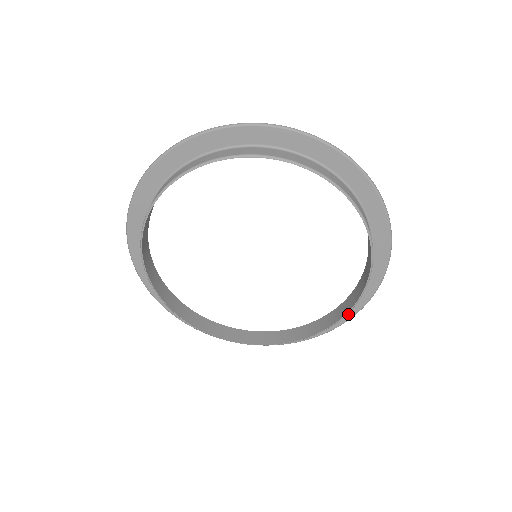
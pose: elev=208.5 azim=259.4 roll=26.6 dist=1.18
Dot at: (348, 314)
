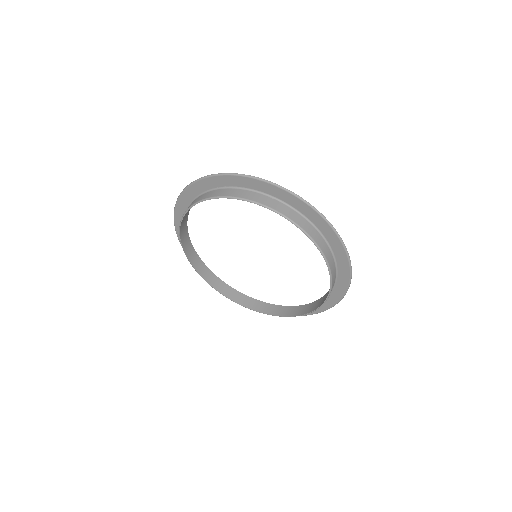
Dot at: (319, 309)
